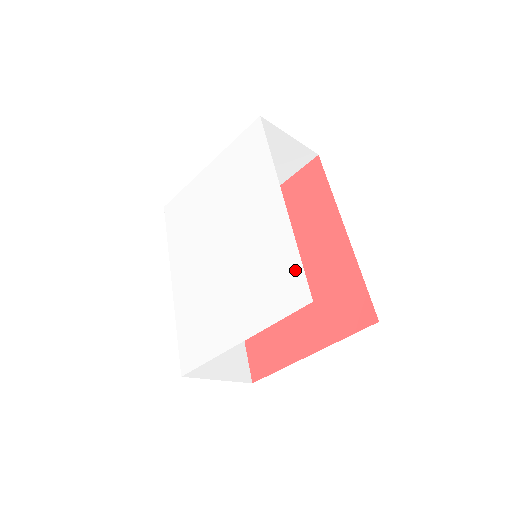
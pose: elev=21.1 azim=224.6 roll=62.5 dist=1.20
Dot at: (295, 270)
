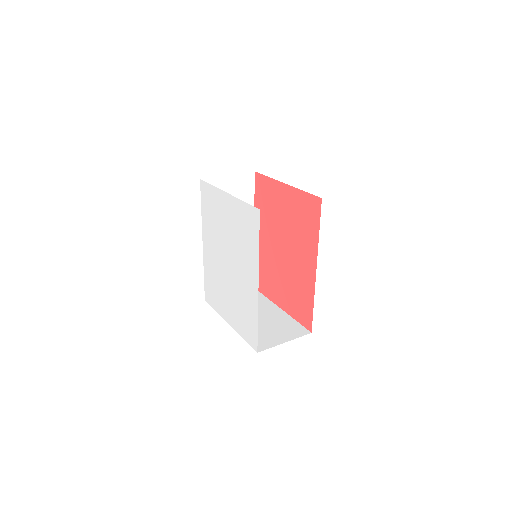
Dot at: (254, 331)
